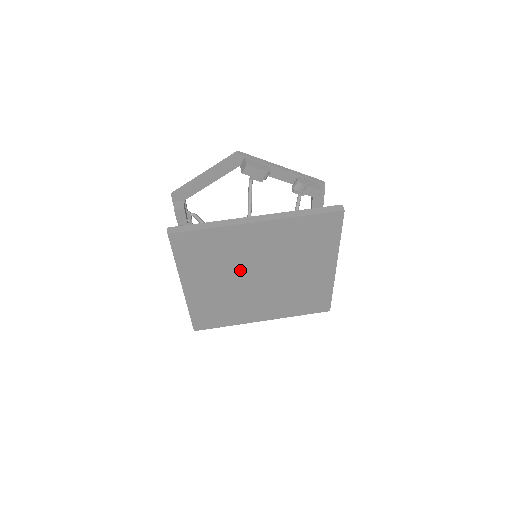
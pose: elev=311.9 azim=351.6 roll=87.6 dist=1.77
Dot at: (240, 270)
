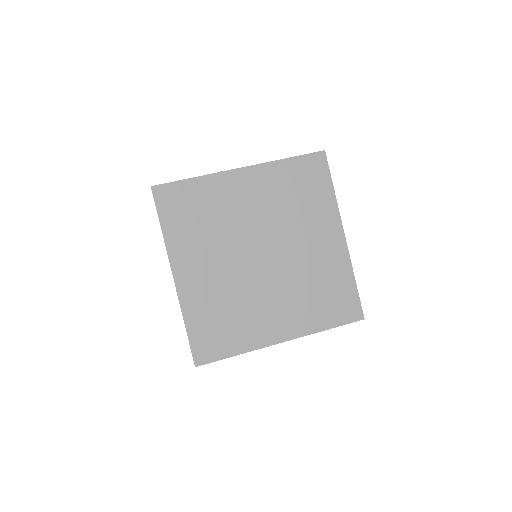
Dot at: (236, 242)
